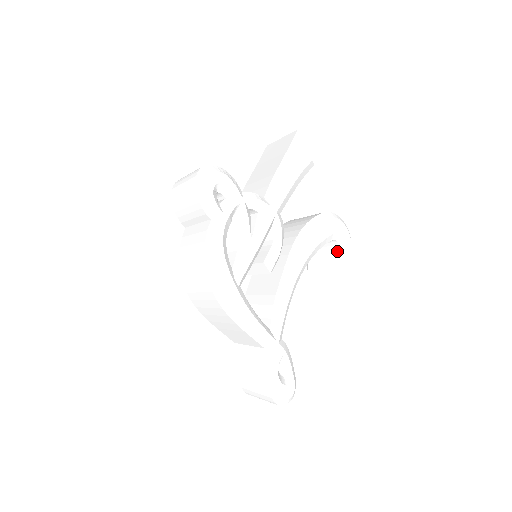
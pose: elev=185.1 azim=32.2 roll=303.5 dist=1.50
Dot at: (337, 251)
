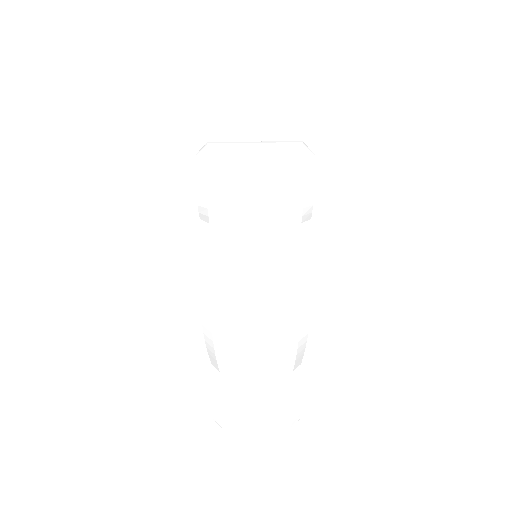
Dot at: occluded
